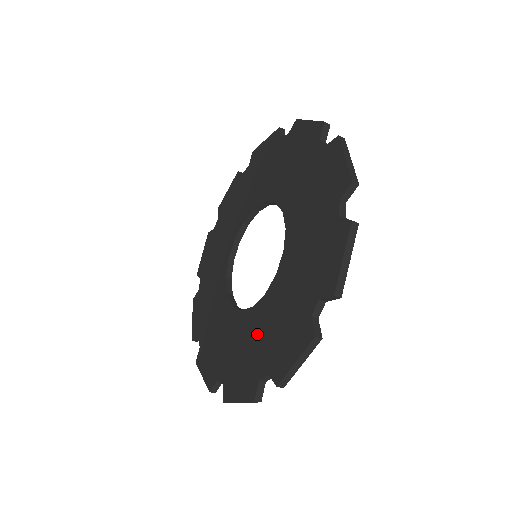
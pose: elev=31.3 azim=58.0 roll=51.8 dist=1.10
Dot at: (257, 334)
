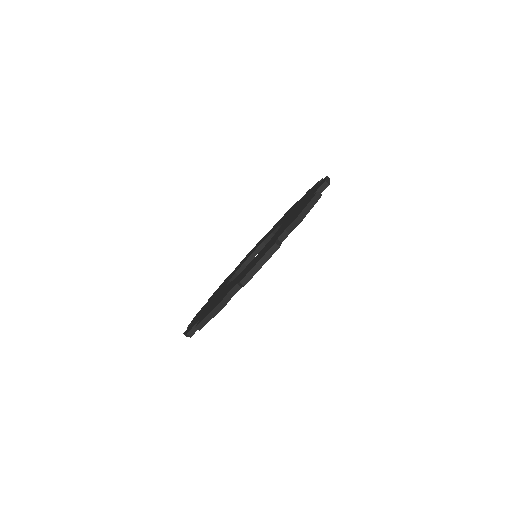
Dot at: (291, 216)
